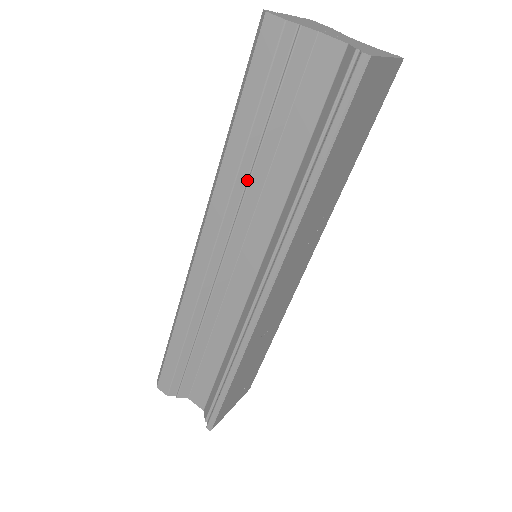
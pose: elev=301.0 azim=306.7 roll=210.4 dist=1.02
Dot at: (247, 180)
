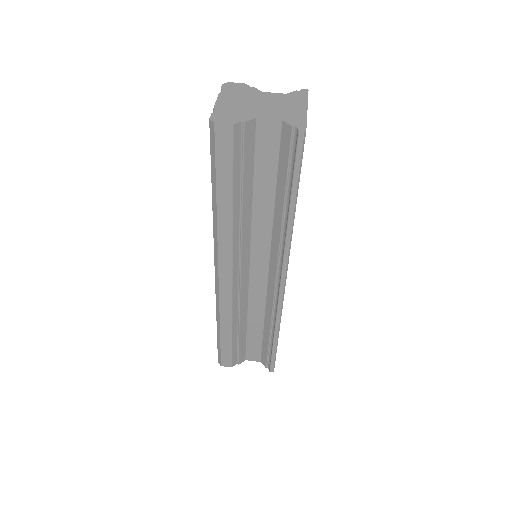
Dot at: (240, 223)
